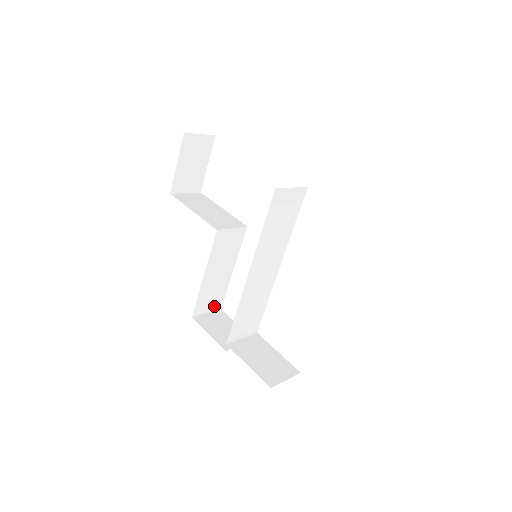
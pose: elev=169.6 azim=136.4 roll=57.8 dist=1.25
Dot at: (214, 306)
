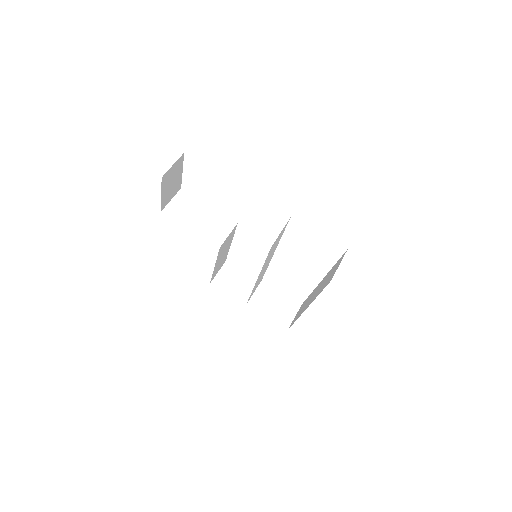
Dot at: (221, 265)
